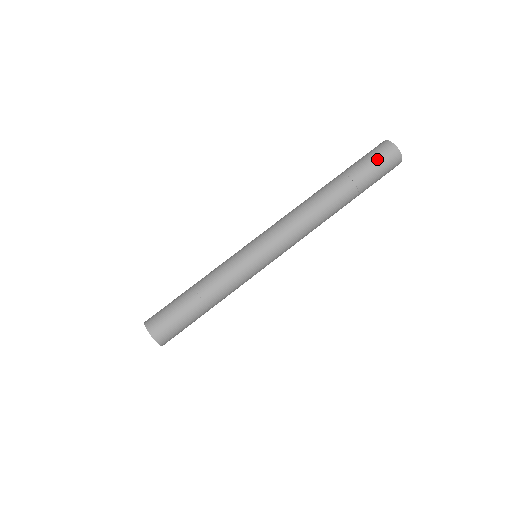
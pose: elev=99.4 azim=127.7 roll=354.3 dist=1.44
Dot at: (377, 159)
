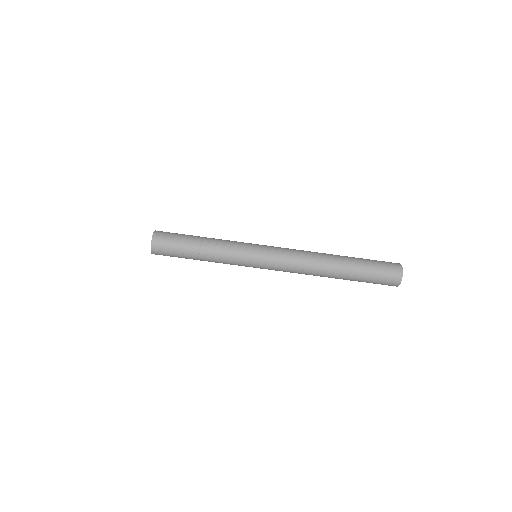
Dot at: (383, 273)
